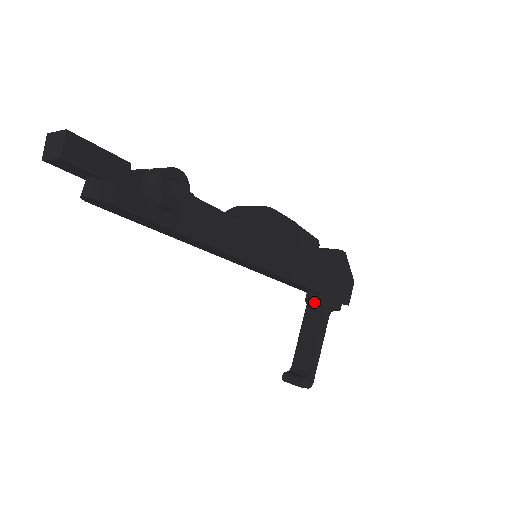
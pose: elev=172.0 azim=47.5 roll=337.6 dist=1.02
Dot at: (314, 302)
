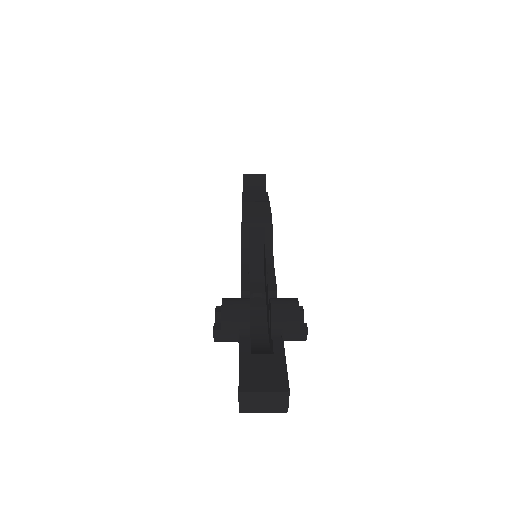
Dot at: occluded
